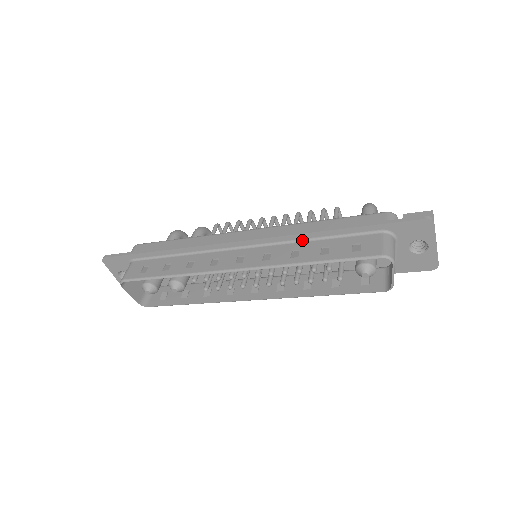
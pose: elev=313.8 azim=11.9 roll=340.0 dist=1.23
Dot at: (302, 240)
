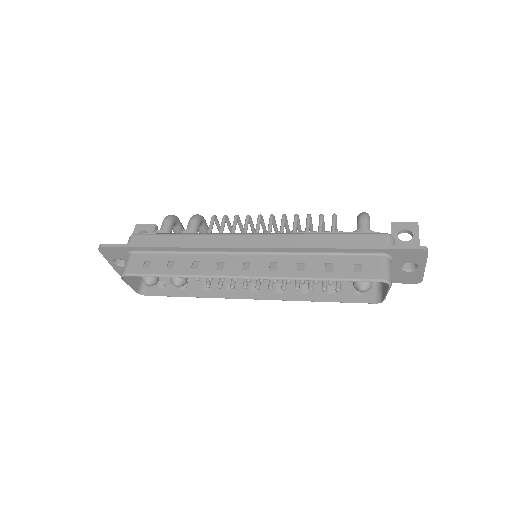
Dot at: (307, 253)
